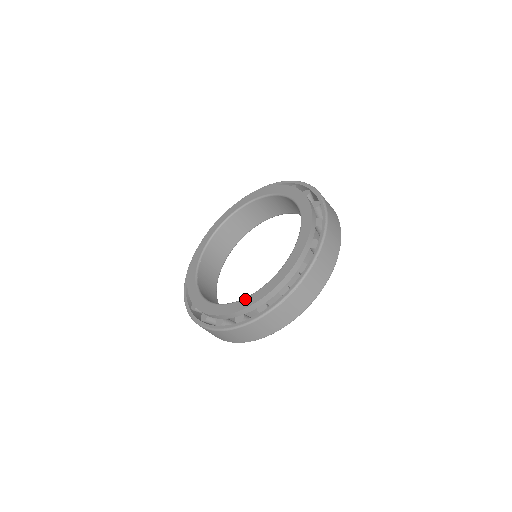
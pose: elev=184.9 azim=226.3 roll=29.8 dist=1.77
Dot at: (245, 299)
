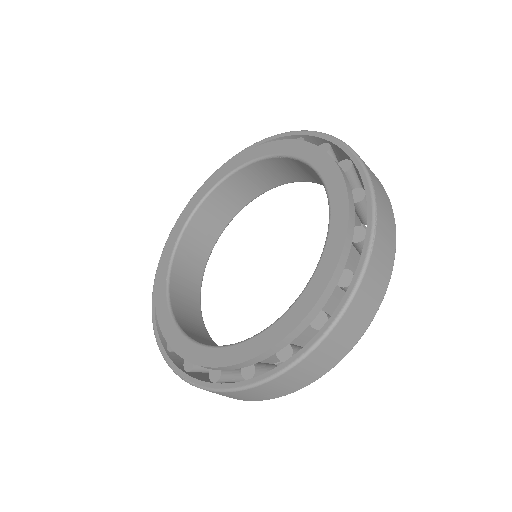
Dot at: (309, 285)
